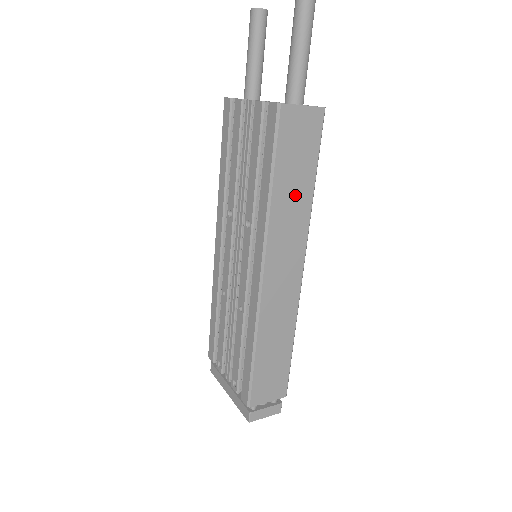
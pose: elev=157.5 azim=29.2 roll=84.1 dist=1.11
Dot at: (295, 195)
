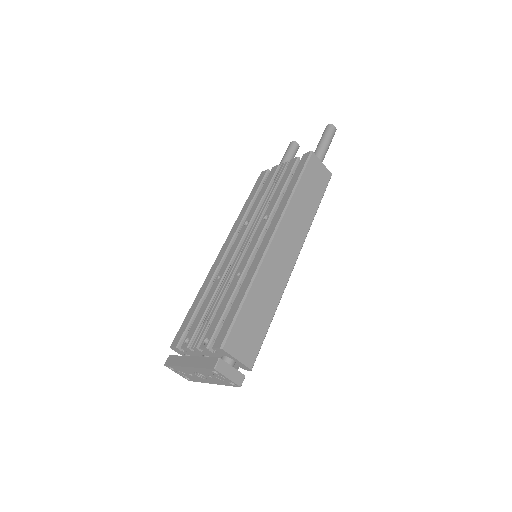
Dot at: (306, 205)
